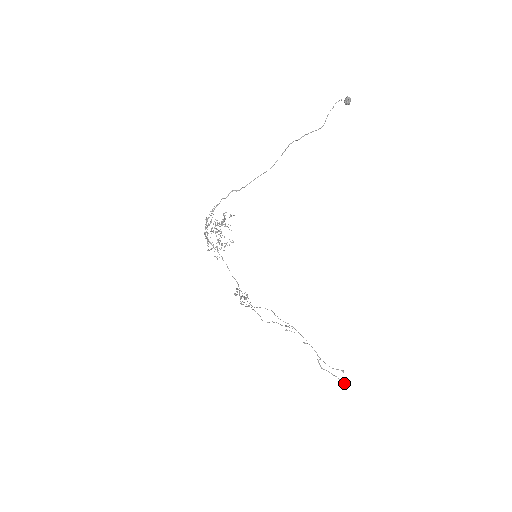
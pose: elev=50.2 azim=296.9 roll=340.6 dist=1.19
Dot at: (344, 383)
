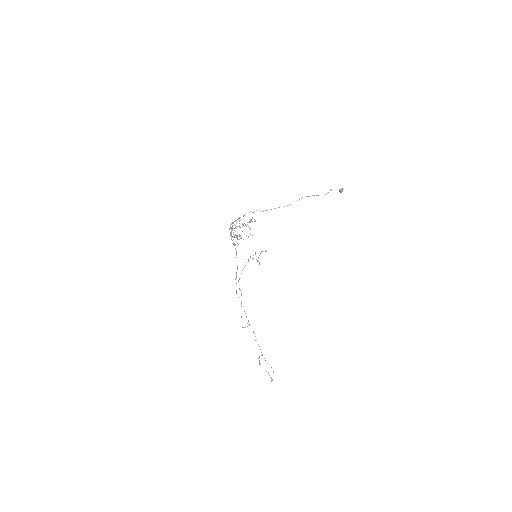
Dot at: (272, 380)
